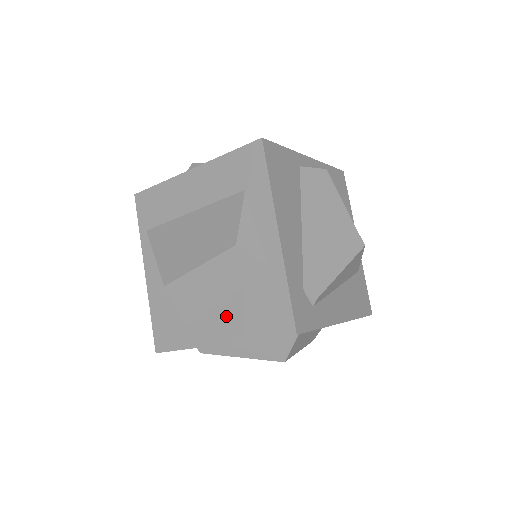
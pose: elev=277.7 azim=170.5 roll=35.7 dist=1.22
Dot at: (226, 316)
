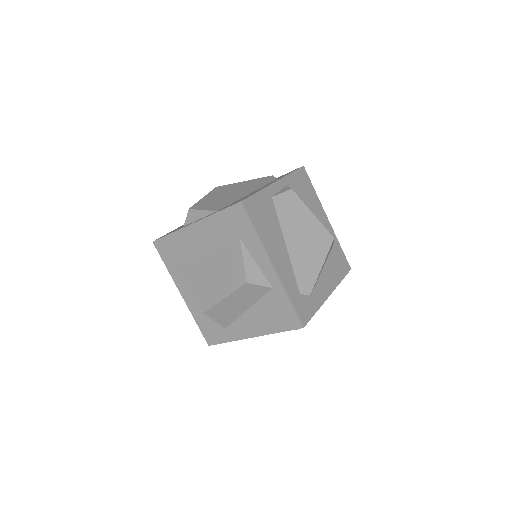
Dot at: (252, 320)
